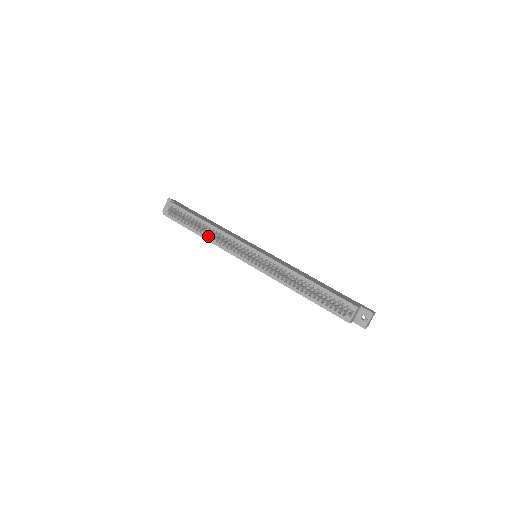
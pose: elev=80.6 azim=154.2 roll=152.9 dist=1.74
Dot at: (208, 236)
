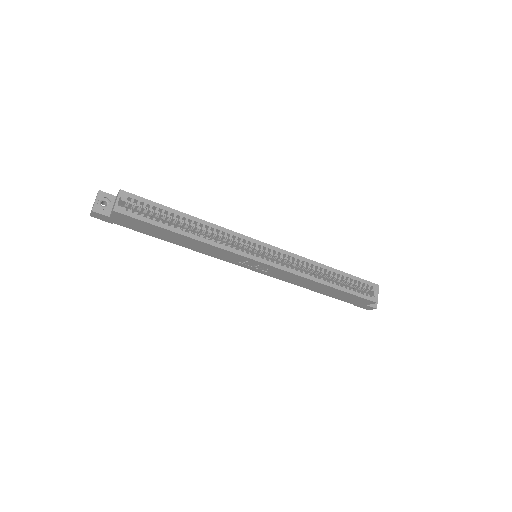
Dot at: (201, 235)
